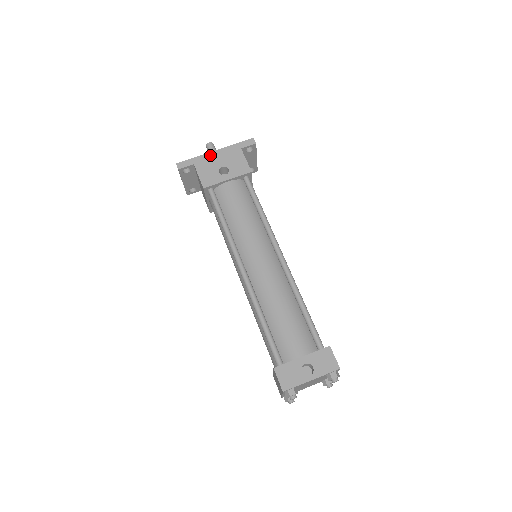
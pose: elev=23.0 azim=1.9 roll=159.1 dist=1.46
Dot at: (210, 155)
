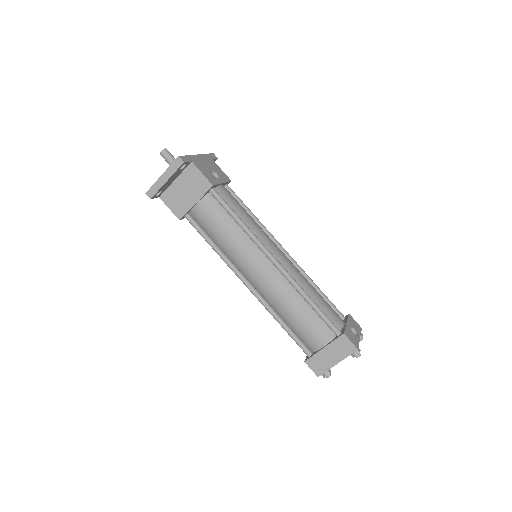
Dot at: (197, 157)
